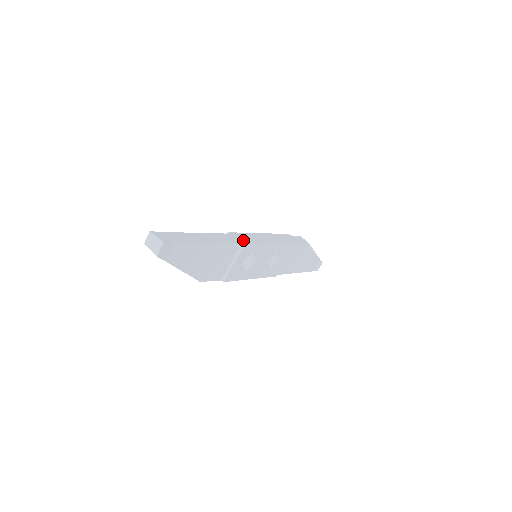
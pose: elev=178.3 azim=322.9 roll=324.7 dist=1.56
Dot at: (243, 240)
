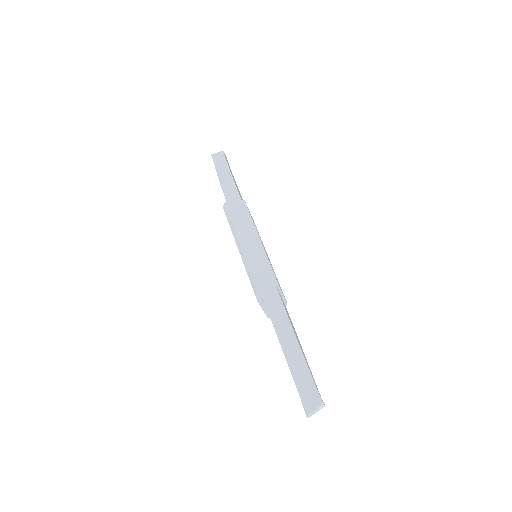
Dot at: (271, 284)
